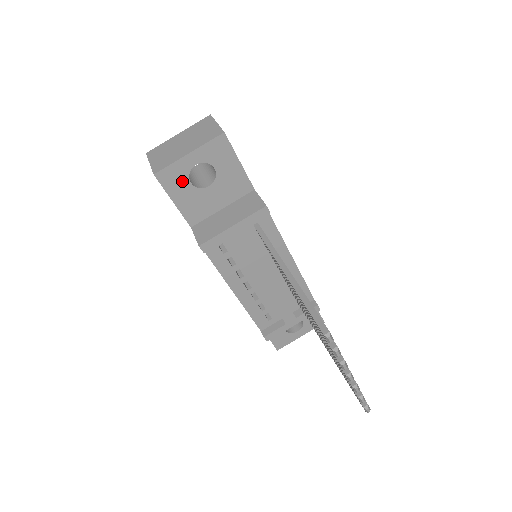
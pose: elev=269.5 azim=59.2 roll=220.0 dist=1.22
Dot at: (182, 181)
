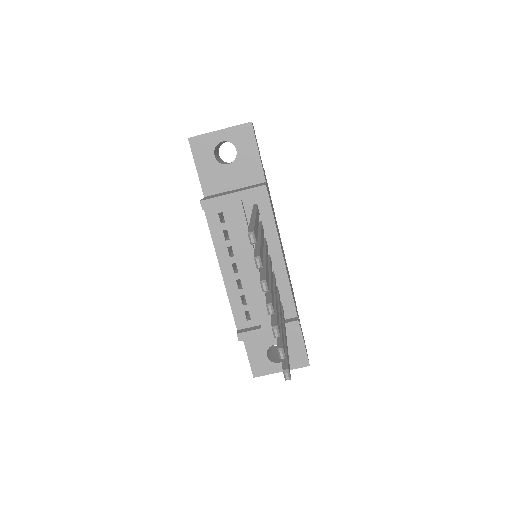
Dot at: (208, 152)
